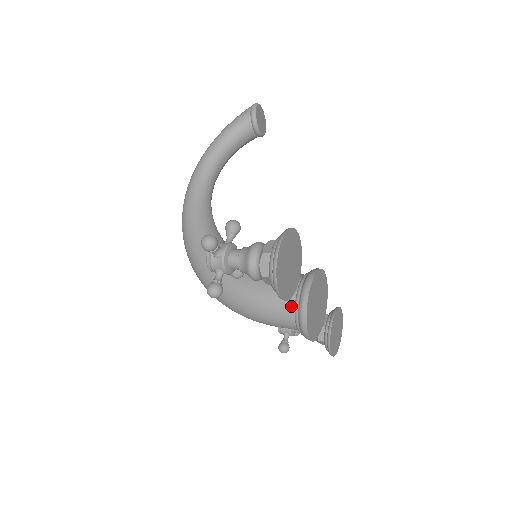
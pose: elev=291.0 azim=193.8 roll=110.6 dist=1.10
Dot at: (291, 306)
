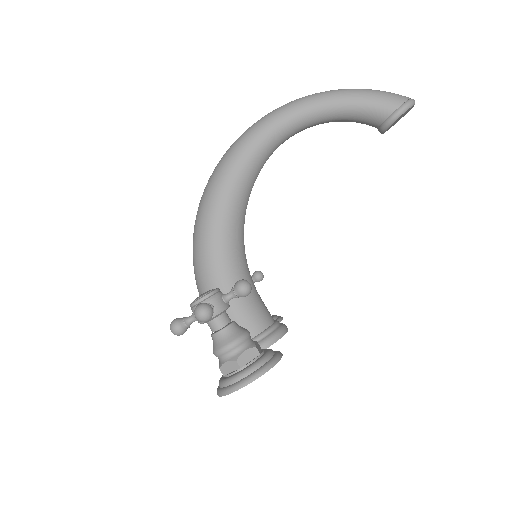
Dot at: occluded
